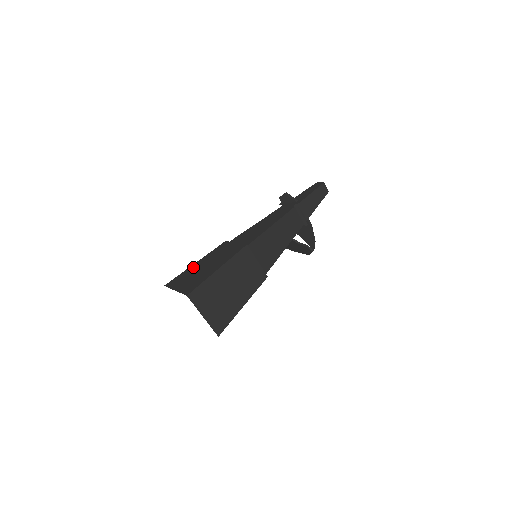
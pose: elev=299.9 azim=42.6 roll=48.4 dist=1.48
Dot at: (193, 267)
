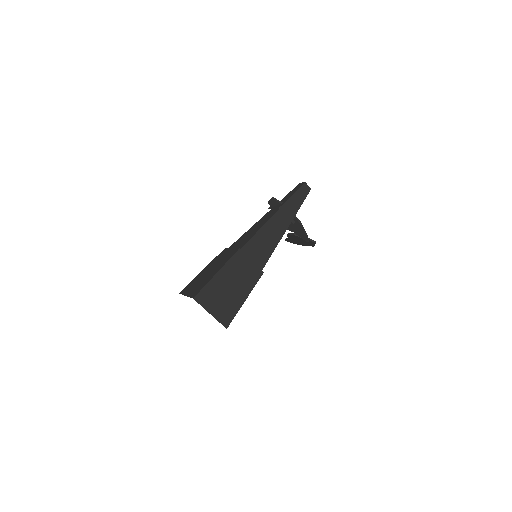
Dot at: (200, 274)
